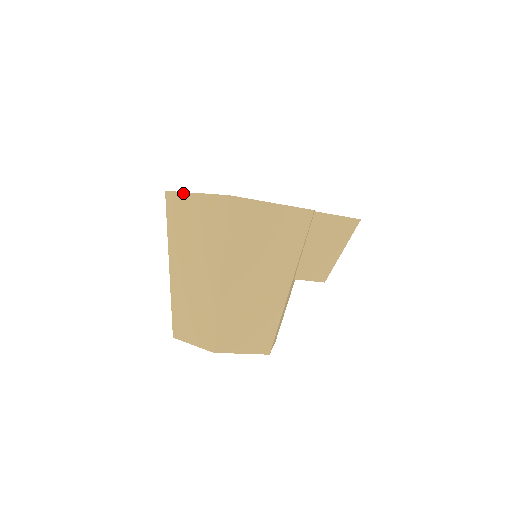
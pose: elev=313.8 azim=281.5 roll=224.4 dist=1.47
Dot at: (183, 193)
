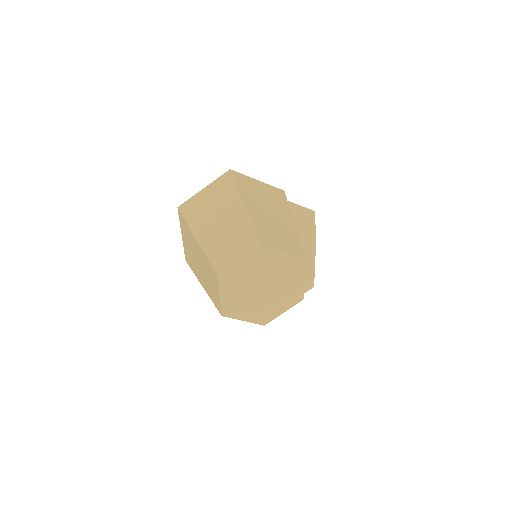
Dot at: (194, 196)
